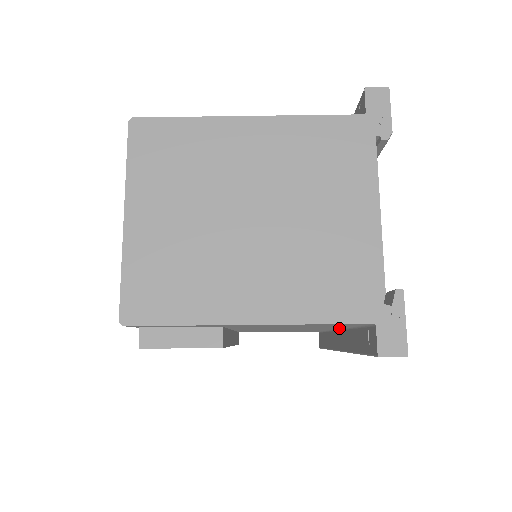
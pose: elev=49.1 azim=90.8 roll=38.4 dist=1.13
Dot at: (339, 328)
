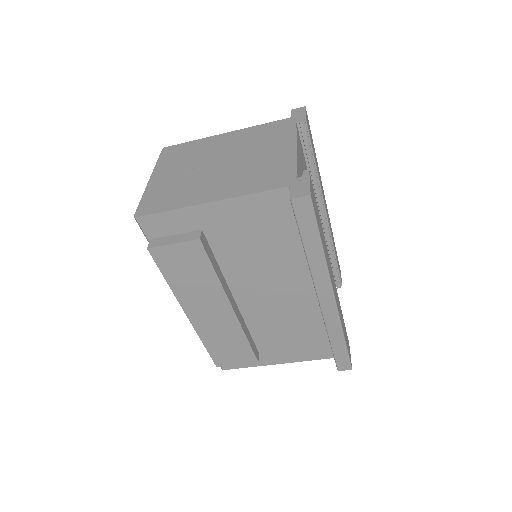
Dot at: occluded
